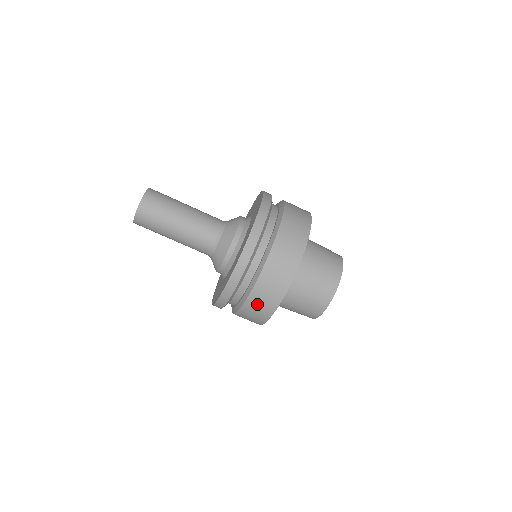
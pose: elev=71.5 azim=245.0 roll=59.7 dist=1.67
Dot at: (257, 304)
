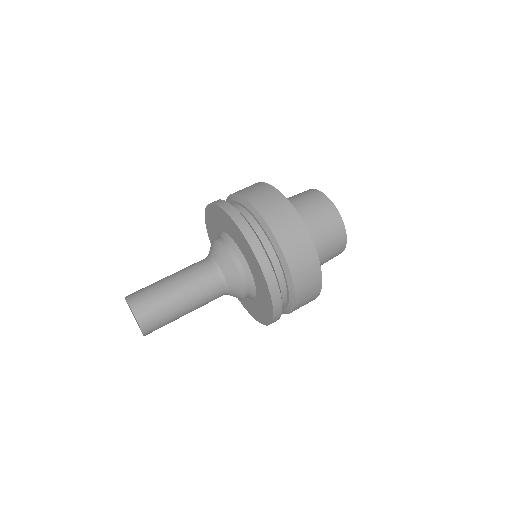
Dot at: (282, 224)
